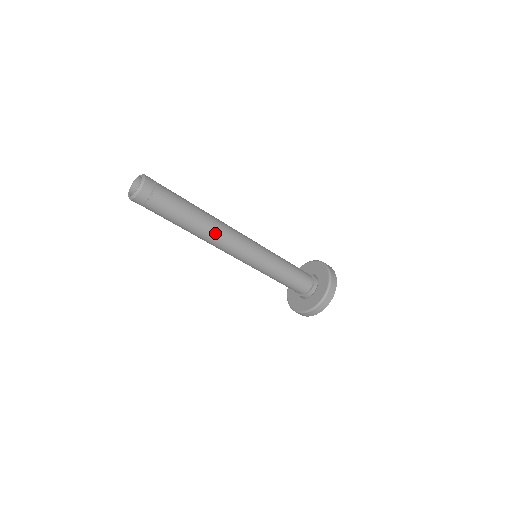
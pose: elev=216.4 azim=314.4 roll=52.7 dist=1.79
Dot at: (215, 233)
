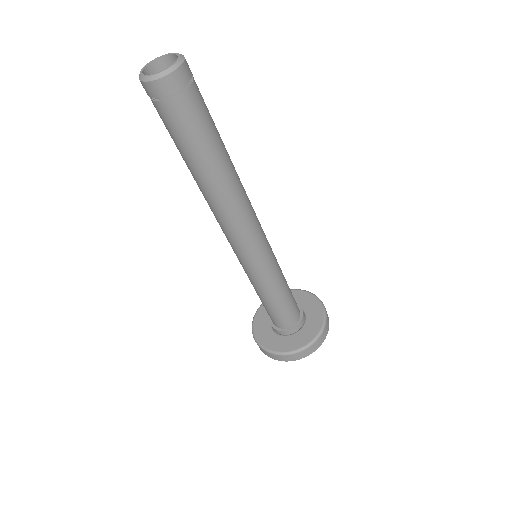
Dot at: (225, 203)
